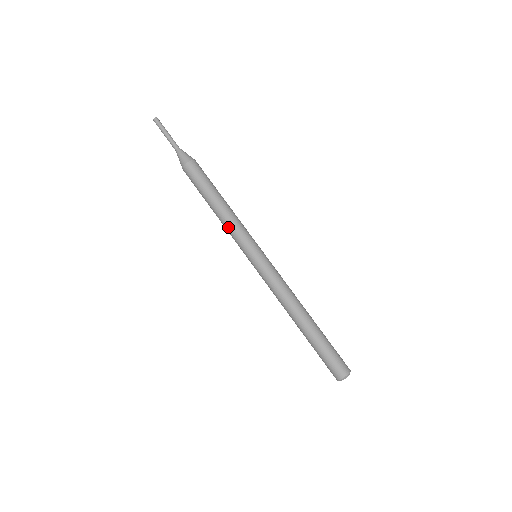
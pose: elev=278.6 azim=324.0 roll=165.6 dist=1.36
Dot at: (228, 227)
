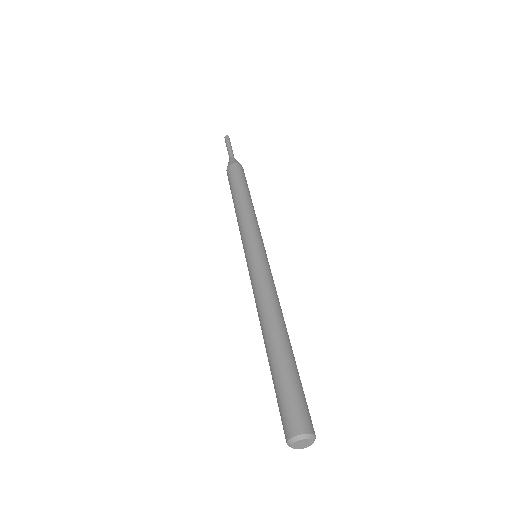
Dot at: (238, 225)
